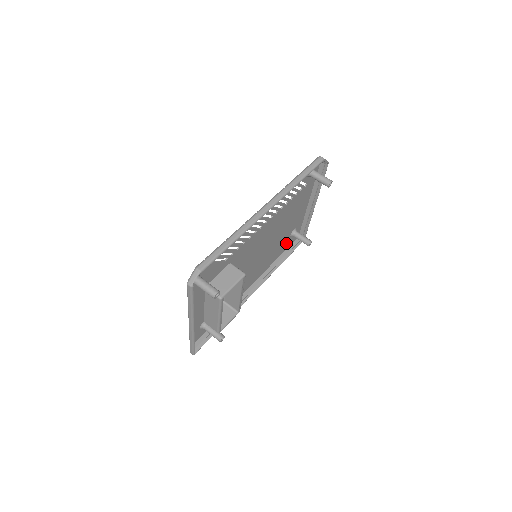
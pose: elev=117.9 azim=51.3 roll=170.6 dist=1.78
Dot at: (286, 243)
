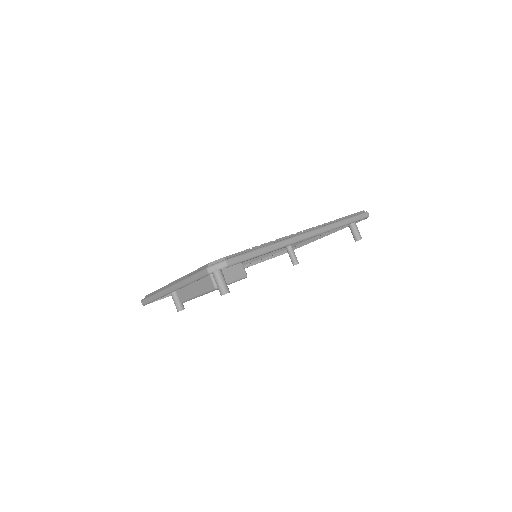
Dot at: occluded
